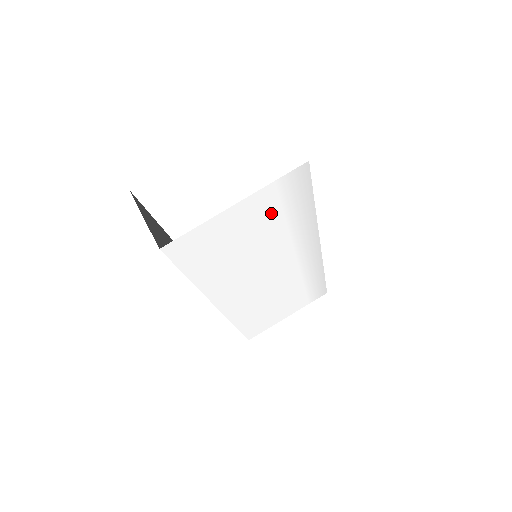
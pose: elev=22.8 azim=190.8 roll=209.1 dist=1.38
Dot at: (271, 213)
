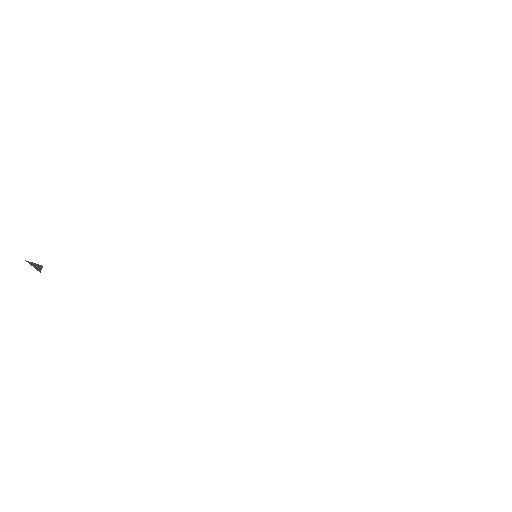
Dot at: (156, 165)
